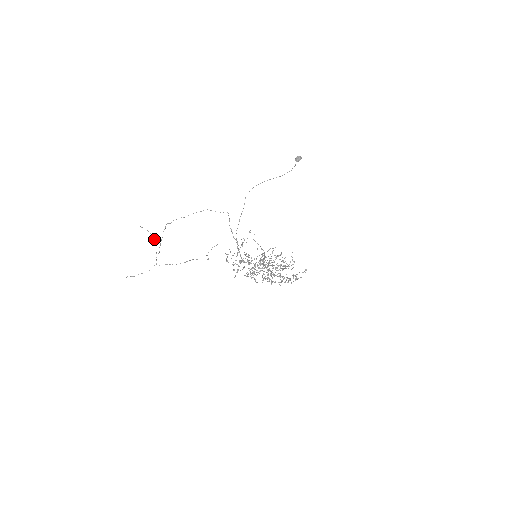
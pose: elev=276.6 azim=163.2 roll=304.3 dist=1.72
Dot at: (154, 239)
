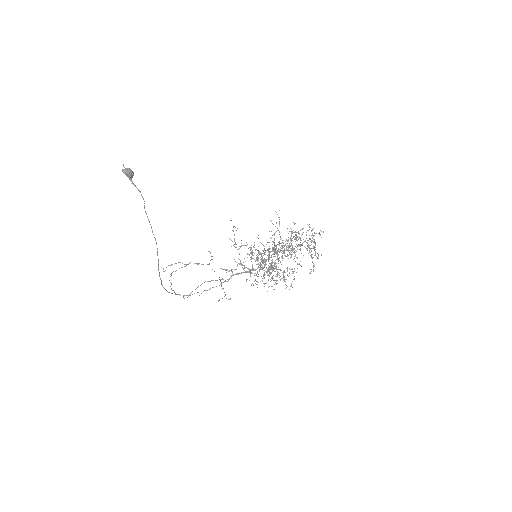
Dot at: (182, 263)
